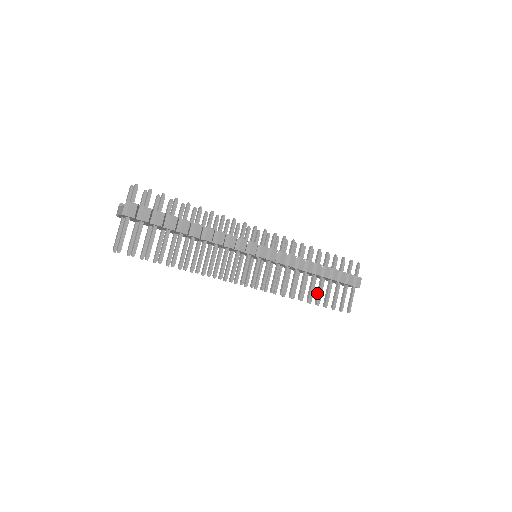
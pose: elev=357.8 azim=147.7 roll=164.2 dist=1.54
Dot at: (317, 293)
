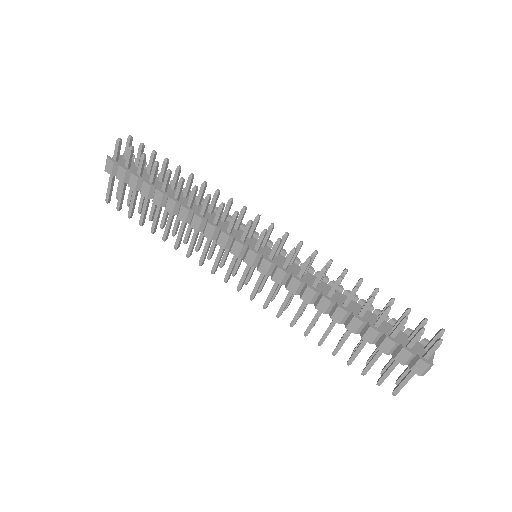
Dot at: occluded
